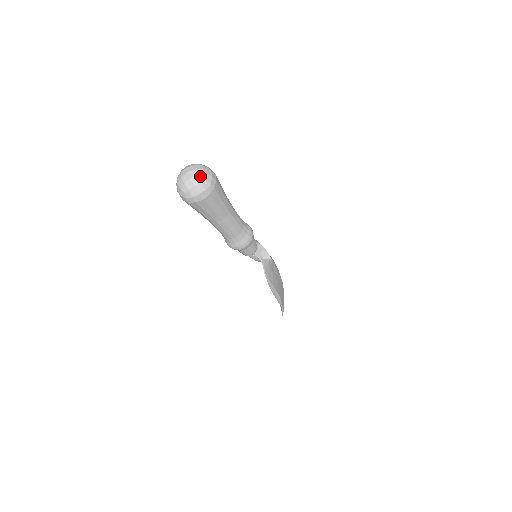
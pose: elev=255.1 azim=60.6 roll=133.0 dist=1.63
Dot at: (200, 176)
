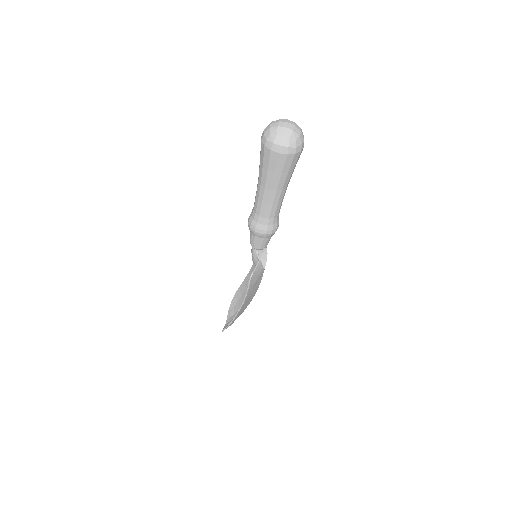
Dot at: (295, 133)
